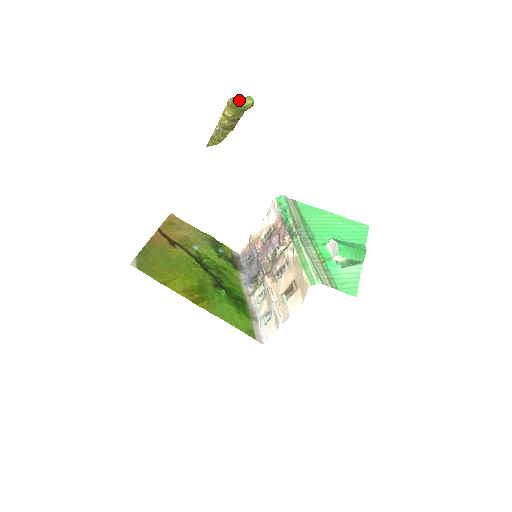
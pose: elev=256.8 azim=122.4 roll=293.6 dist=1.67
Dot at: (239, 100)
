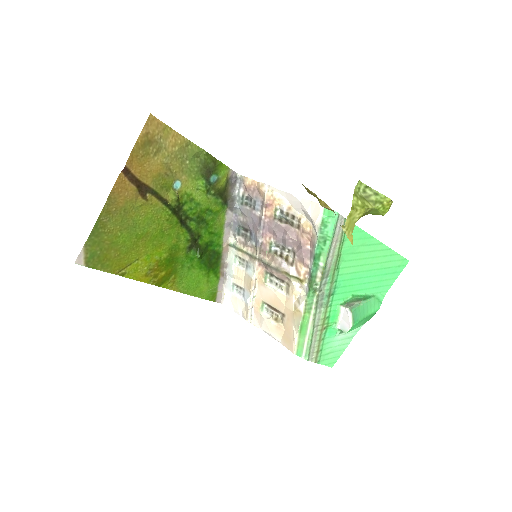
Dot at: (363, 215)
